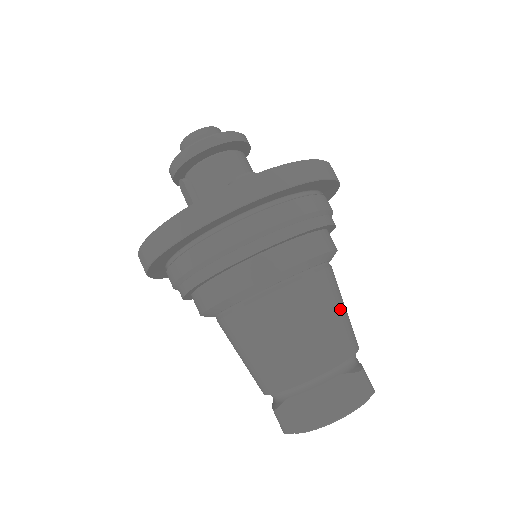
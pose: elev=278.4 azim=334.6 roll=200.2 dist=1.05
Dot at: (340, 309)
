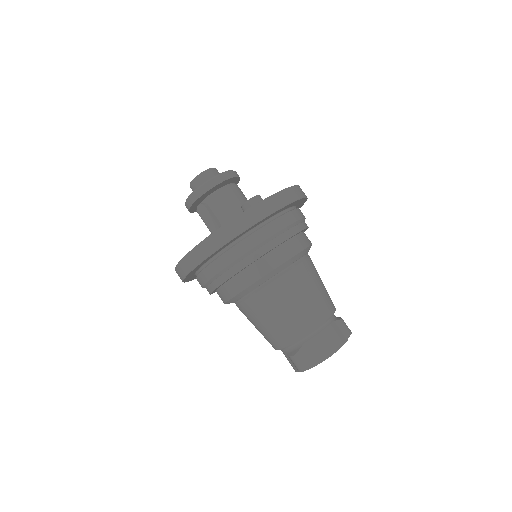
Dot at: (322, 282)
